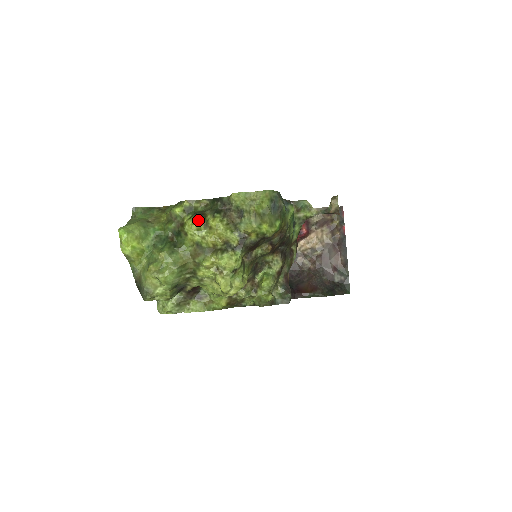
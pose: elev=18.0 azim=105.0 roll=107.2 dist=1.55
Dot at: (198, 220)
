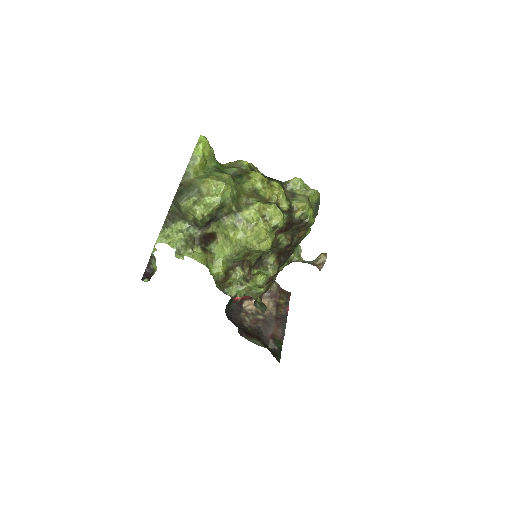
Dot at: (263, 176)
